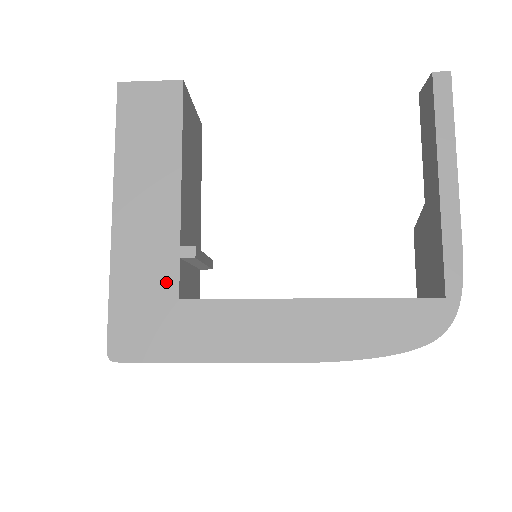
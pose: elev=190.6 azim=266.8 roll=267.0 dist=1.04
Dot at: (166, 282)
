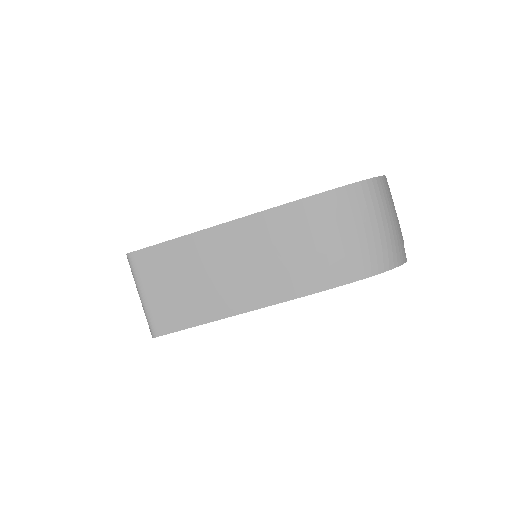
Dot at: occluded
